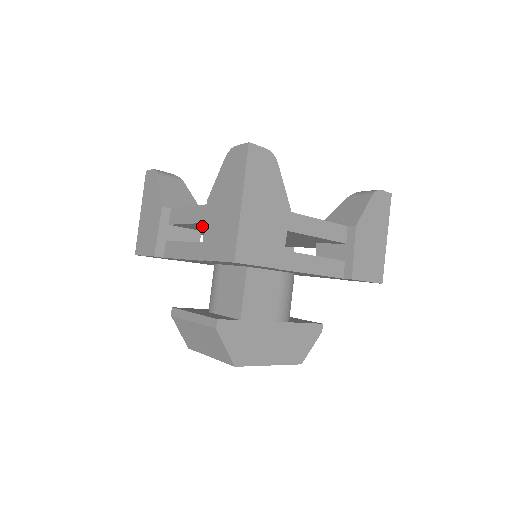
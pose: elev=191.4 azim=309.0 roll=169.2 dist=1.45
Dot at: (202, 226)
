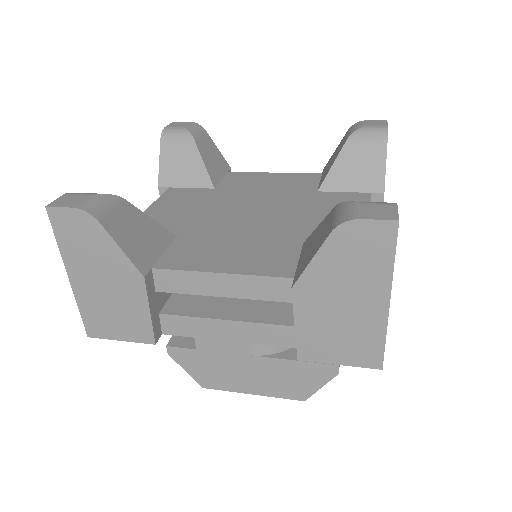
Dot at: occluded
